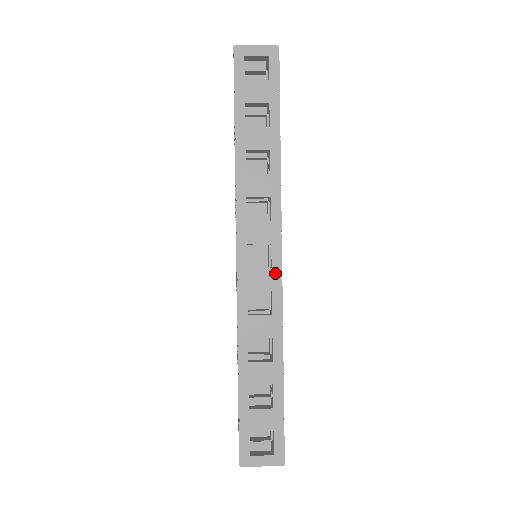
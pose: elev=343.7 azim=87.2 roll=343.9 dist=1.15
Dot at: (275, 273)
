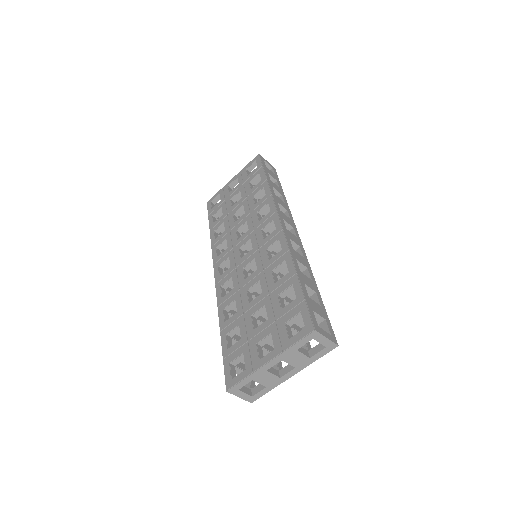
Dot at: (299, 241)
